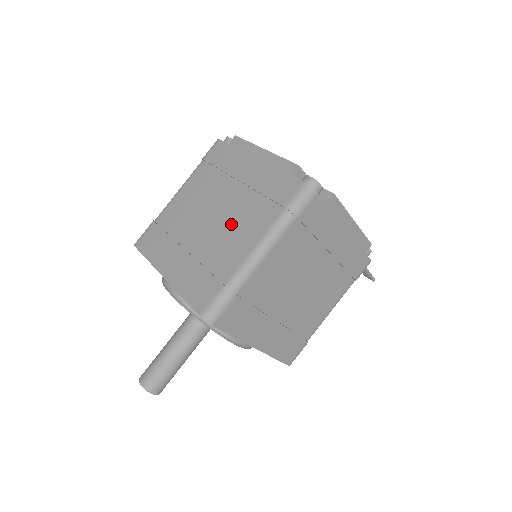
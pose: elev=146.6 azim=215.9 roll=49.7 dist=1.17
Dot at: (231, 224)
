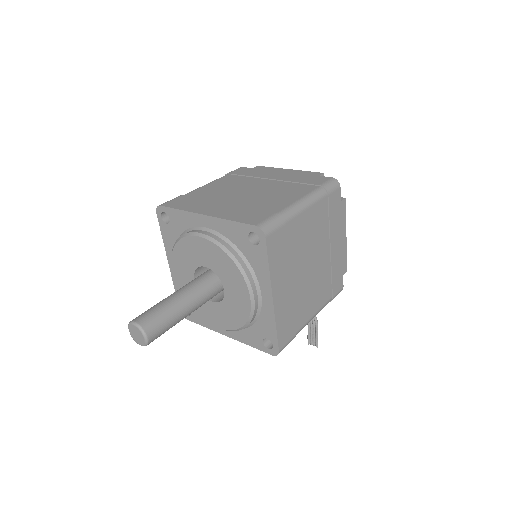
Dot at: (270, 193)
